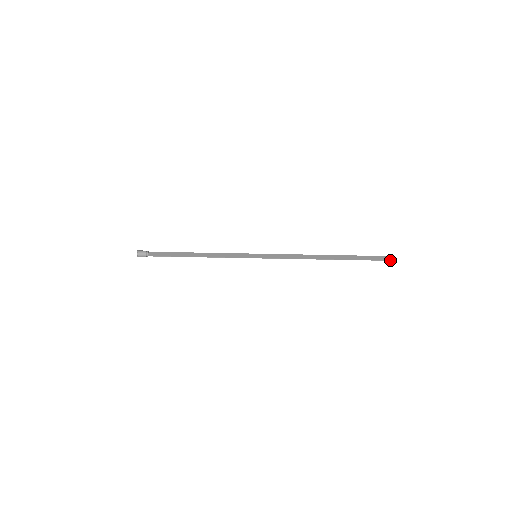
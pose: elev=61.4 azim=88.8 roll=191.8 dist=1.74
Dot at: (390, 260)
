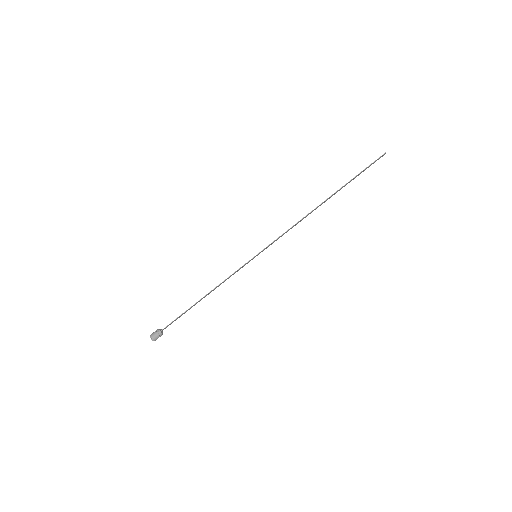
Dot at: (383, 154)
